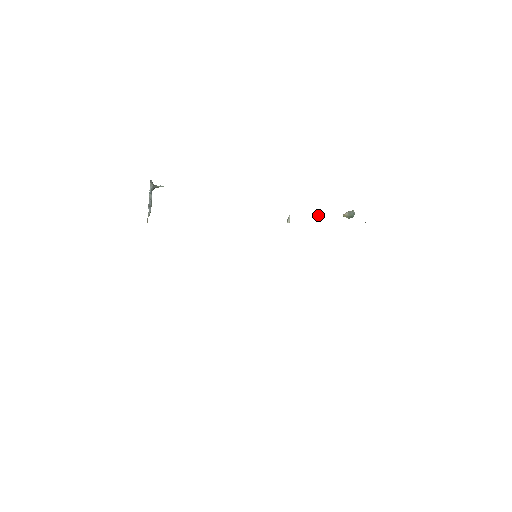
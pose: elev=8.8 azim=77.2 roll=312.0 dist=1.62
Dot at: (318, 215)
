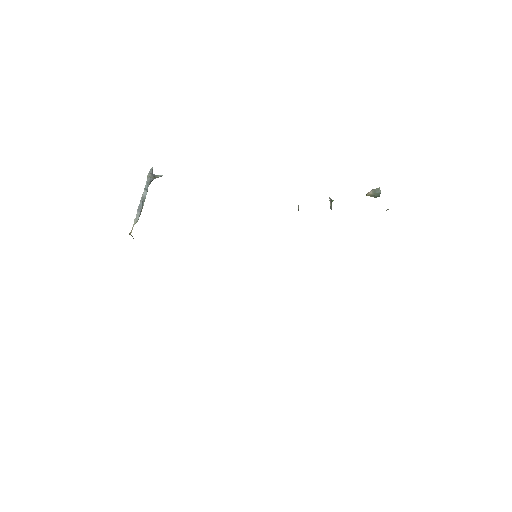
Dot at: (330, 200)
